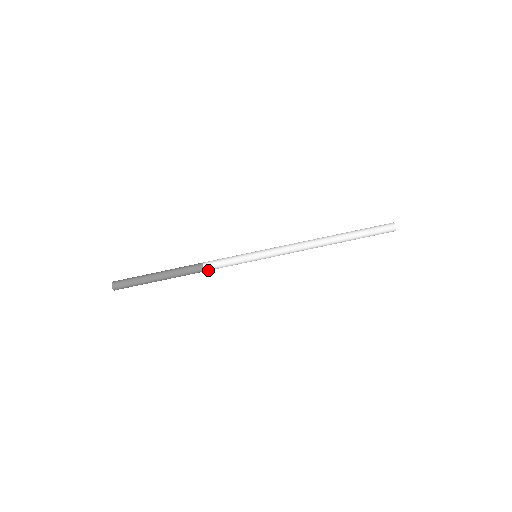
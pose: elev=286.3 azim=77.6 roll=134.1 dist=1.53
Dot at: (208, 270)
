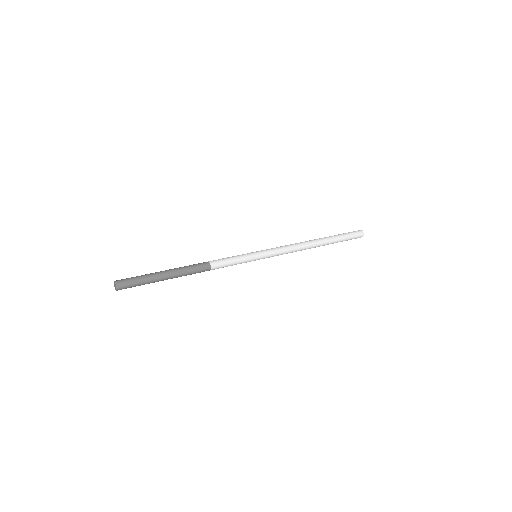
Dot at: (214, 265)
